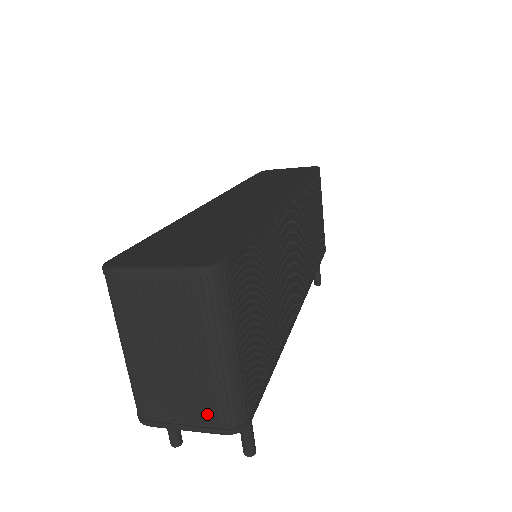
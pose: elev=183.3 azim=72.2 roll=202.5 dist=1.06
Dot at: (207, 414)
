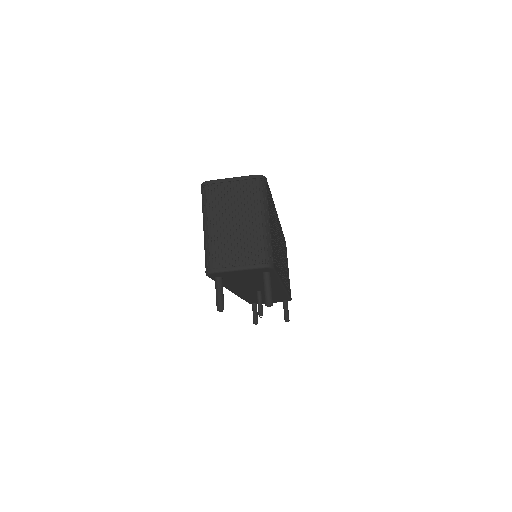
Dot at: (252, 256)
